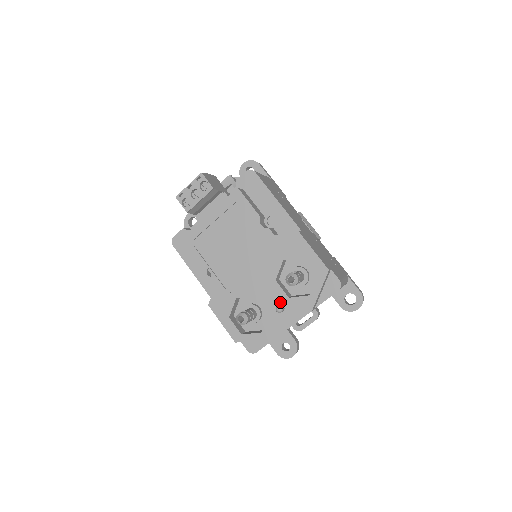
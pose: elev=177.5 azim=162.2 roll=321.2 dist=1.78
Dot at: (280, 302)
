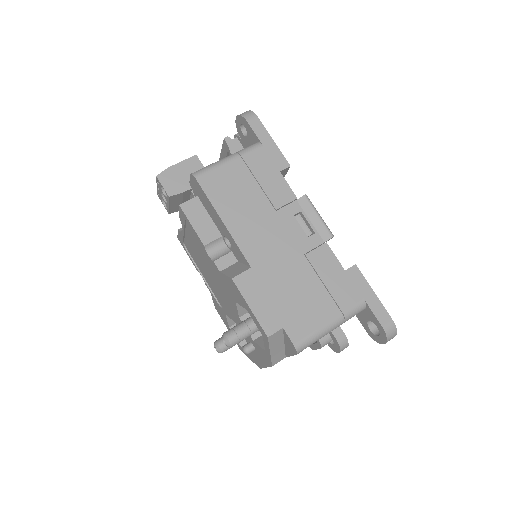
Dot at: (250, 340)
